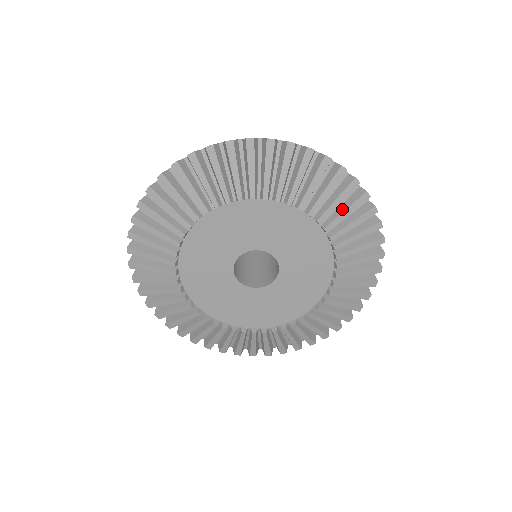
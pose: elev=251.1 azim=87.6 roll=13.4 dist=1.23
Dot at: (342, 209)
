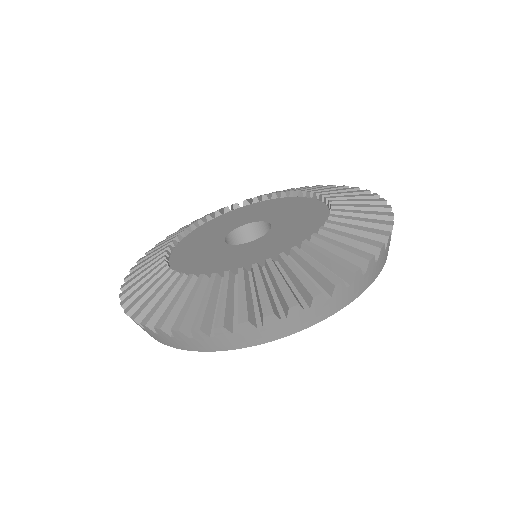
Dot at: occluded
